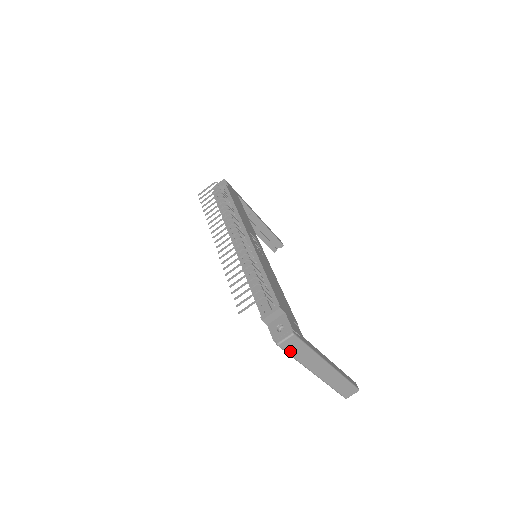
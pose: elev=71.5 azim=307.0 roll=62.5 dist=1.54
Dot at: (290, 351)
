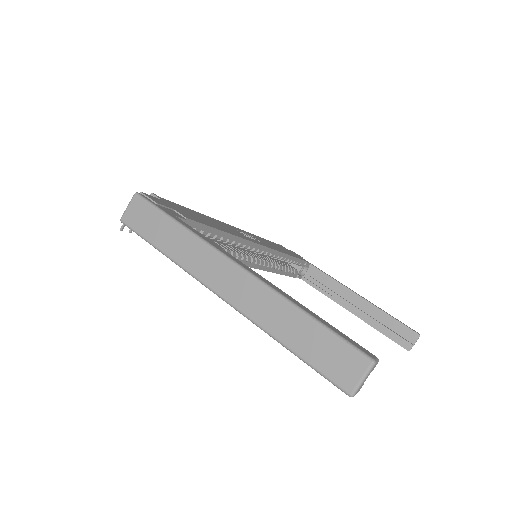
Dot at: (144, 232)
